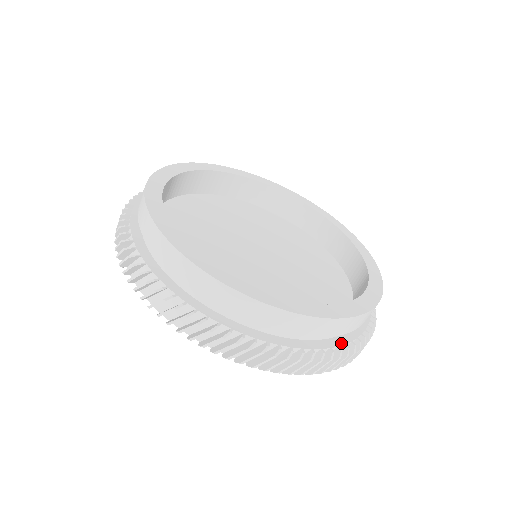
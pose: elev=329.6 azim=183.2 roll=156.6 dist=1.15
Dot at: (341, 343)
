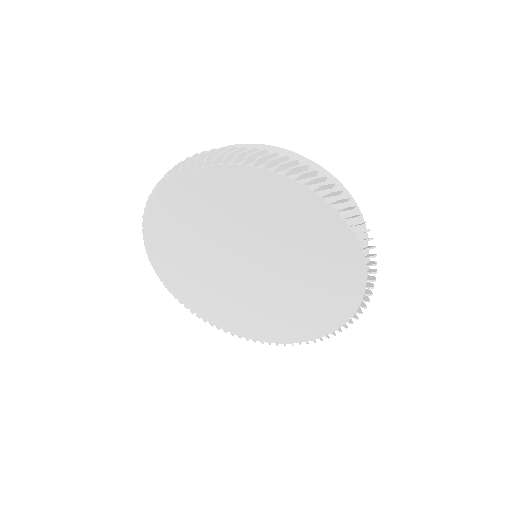
Dot at: occluded
